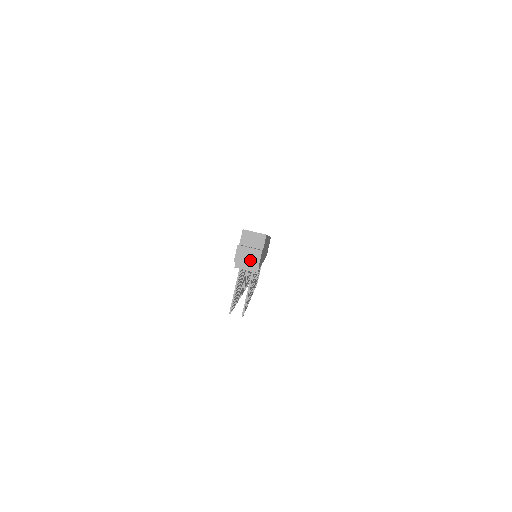
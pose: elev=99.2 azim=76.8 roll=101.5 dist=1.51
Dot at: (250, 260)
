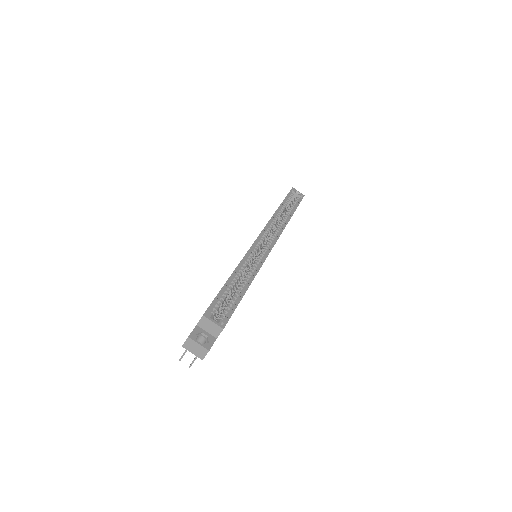
Dot at: (196, 352)
